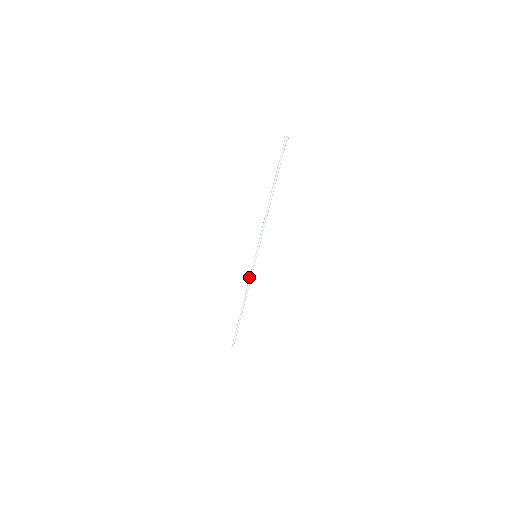
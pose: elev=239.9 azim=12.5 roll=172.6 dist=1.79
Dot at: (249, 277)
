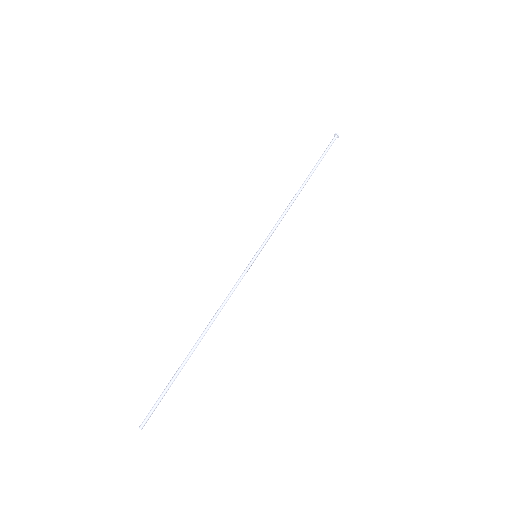
Dot at: occluded
